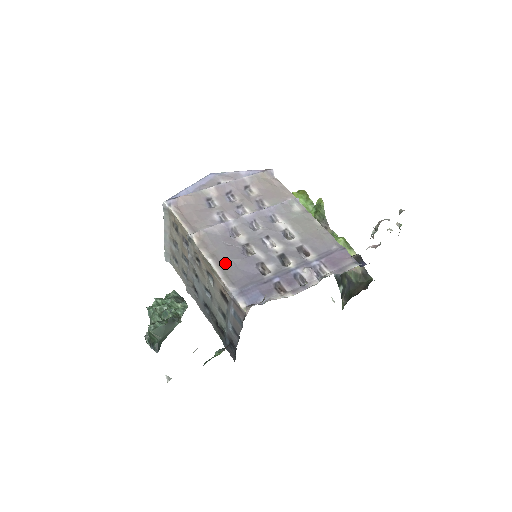
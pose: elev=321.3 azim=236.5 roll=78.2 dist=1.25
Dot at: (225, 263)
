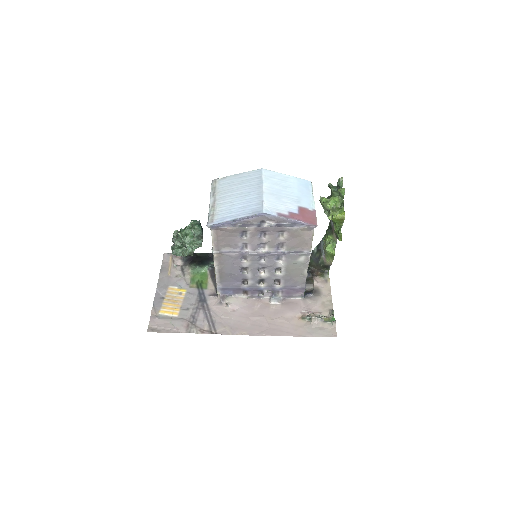
Dot at: (224, 273)
